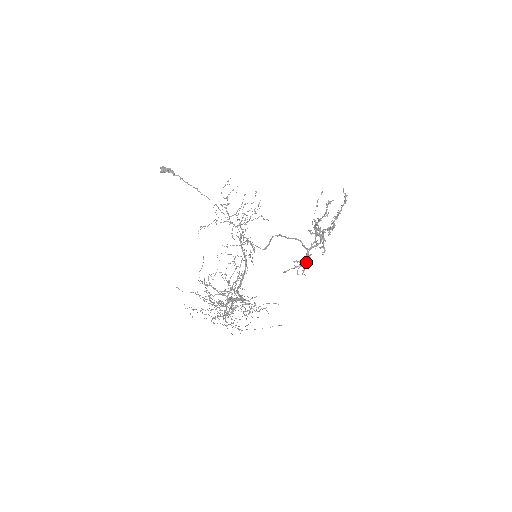
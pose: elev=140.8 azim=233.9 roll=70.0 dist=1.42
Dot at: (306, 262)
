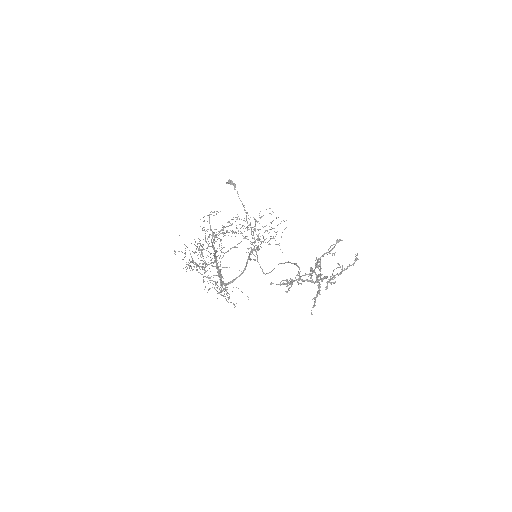
Dot at: (293, 280)
